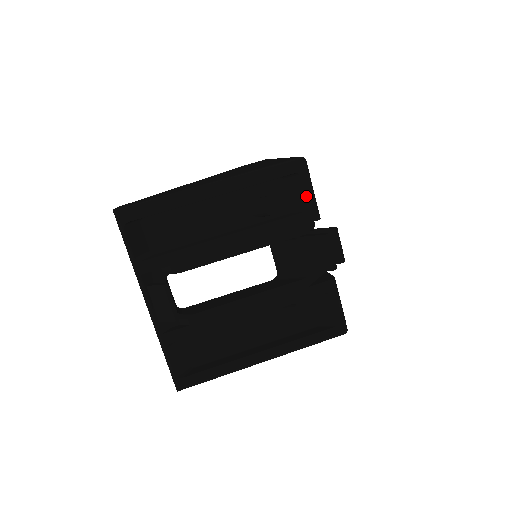
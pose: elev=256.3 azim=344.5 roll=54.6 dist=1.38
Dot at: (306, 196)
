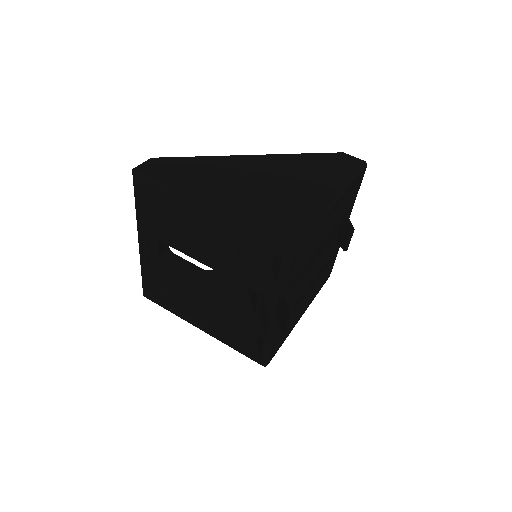
Dot at: (278, 276)
